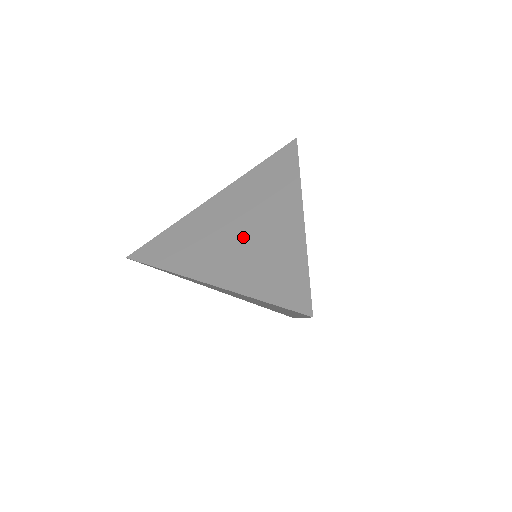
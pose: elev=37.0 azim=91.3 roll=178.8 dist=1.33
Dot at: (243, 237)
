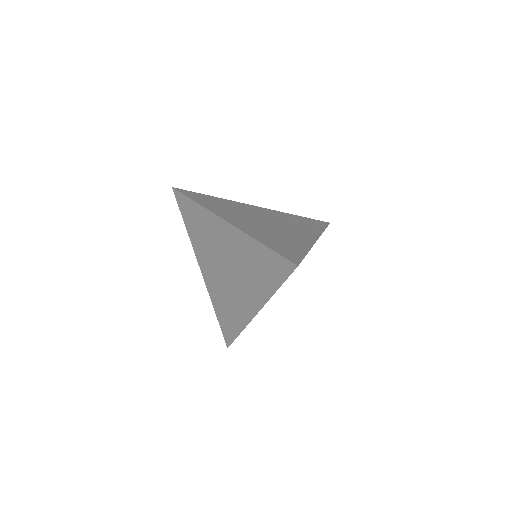
Dot at: (267, 224)
